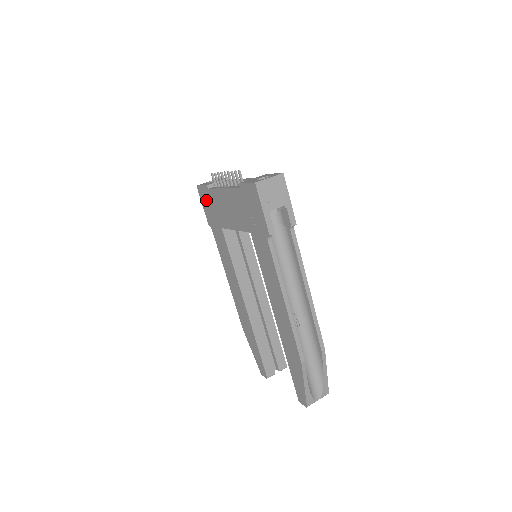
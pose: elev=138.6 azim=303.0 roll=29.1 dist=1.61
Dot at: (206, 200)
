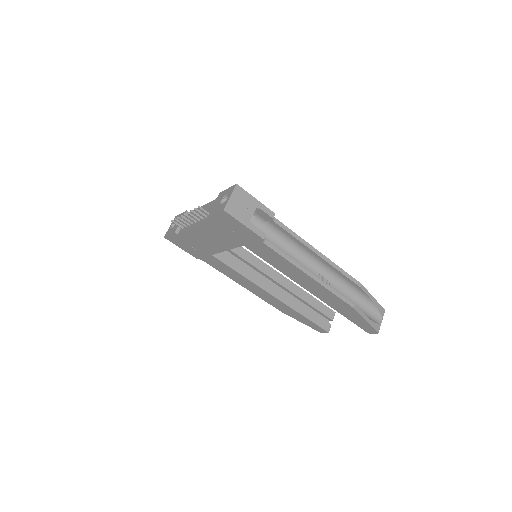
Dot at: (181, 243)
